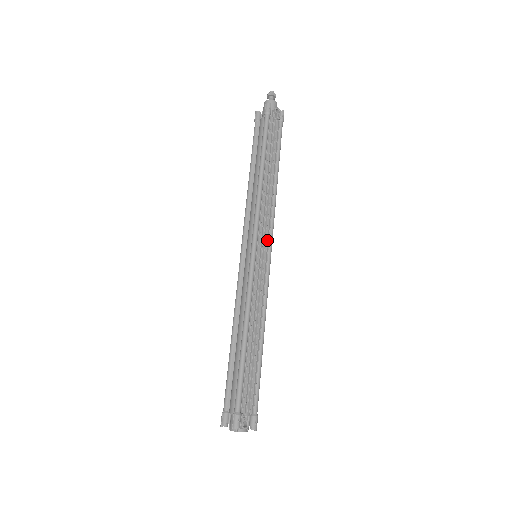
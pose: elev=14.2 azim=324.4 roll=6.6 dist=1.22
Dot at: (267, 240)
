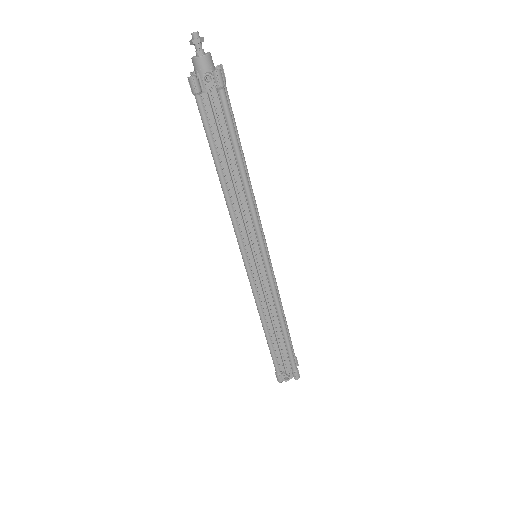
Dot at: (257, 245)
